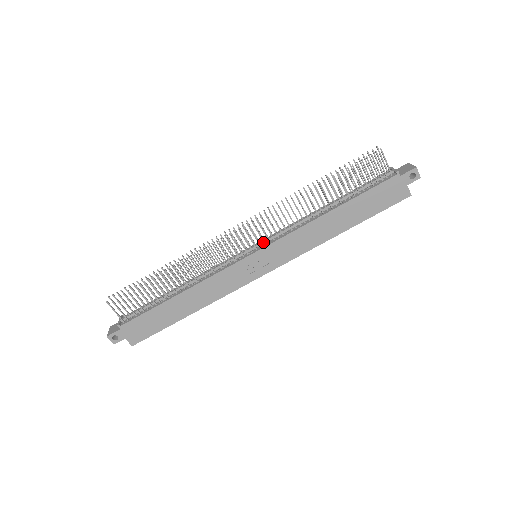
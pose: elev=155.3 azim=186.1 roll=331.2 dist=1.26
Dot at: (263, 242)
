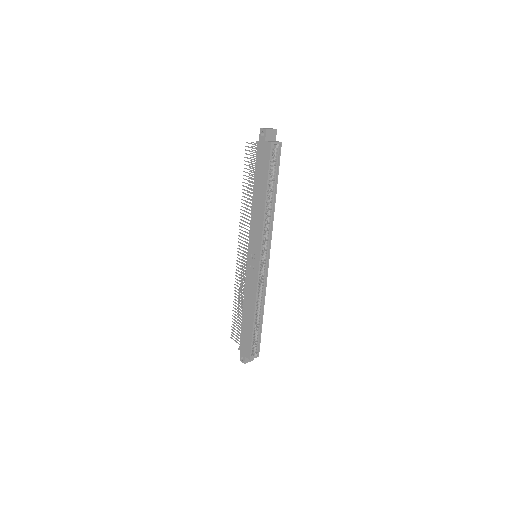
Dot at: occluded
